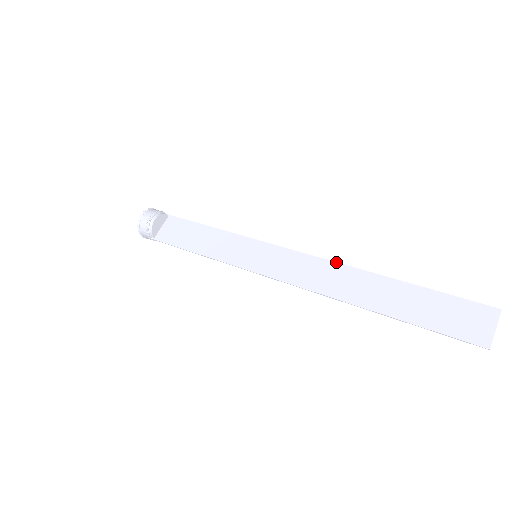
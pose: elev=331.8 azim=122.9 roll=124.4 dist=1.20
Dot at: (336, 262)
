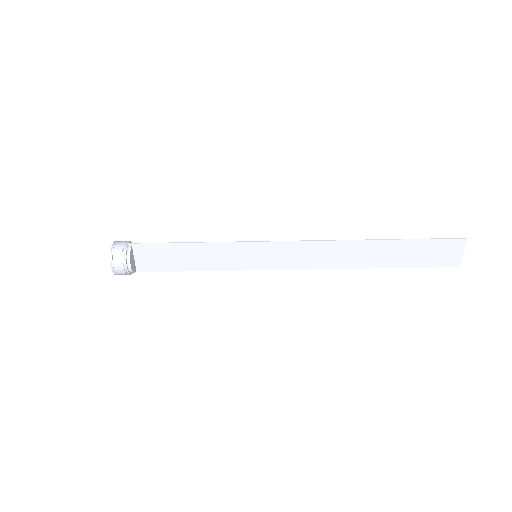
Dot at: (333, 241)
